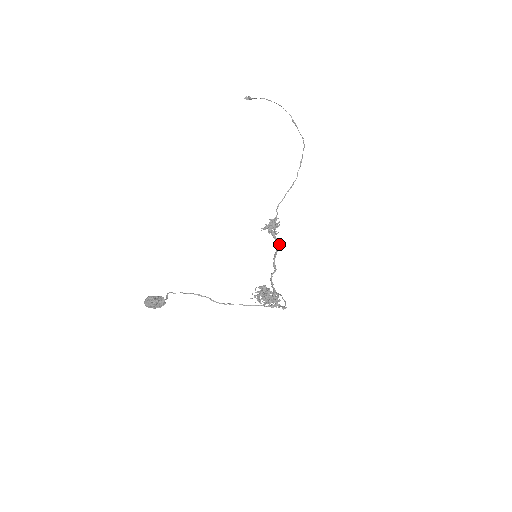
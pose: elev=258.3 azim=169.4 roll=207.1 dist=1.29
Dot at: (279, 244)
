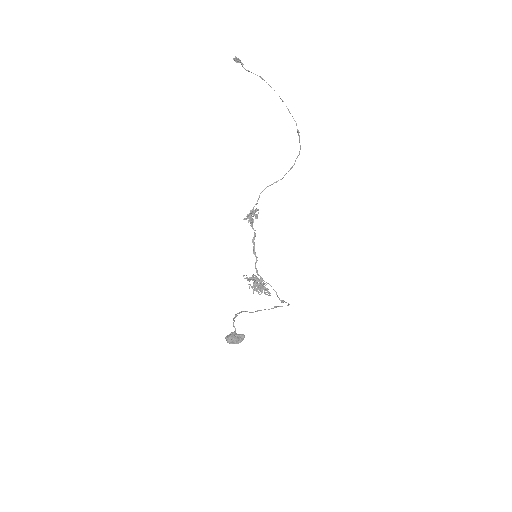
Dot at: occluded
